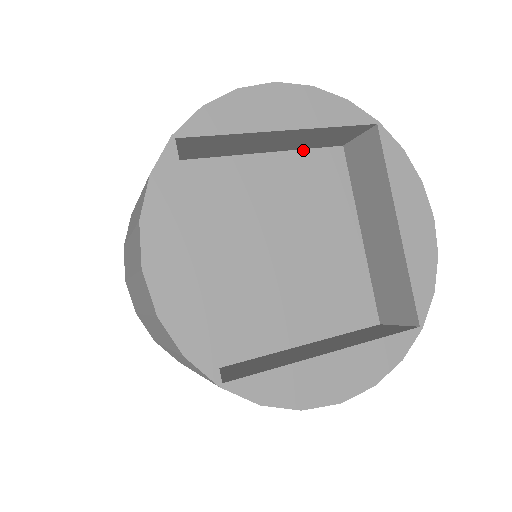
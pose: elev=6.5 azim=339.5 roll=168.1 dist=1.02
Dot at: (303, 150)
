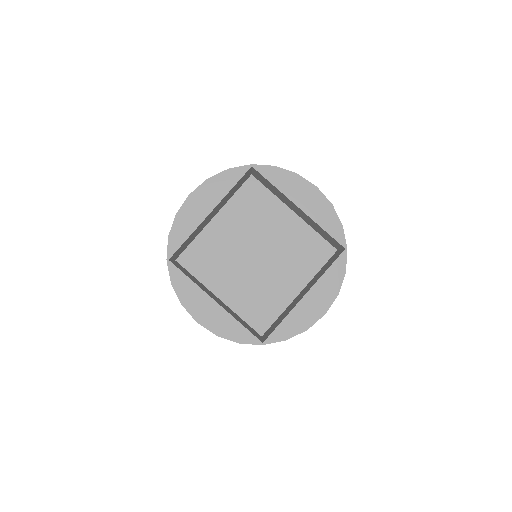
Dot at: (315, 231)
